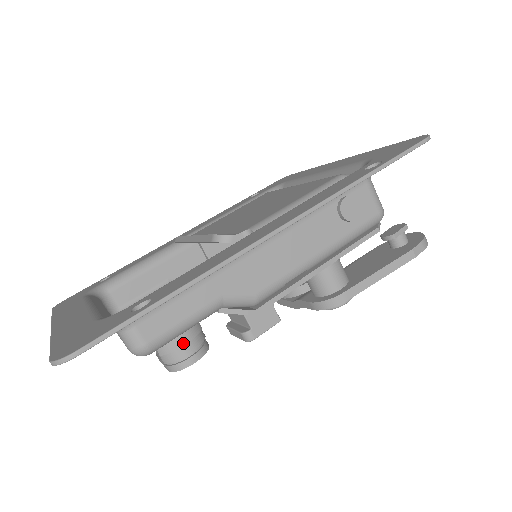
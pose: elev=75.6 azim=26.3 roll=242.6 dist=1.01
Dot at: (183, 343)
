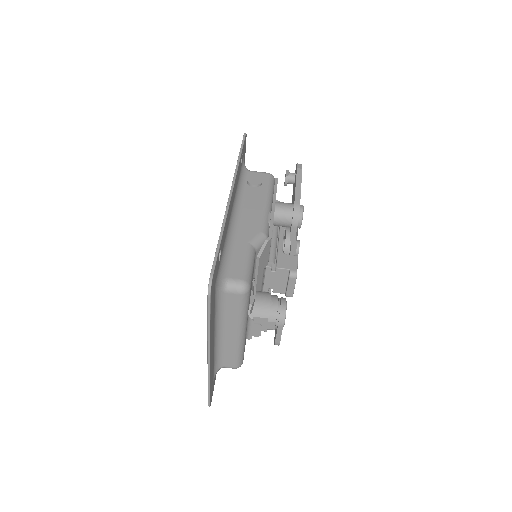
Dot at: (269, 300)
